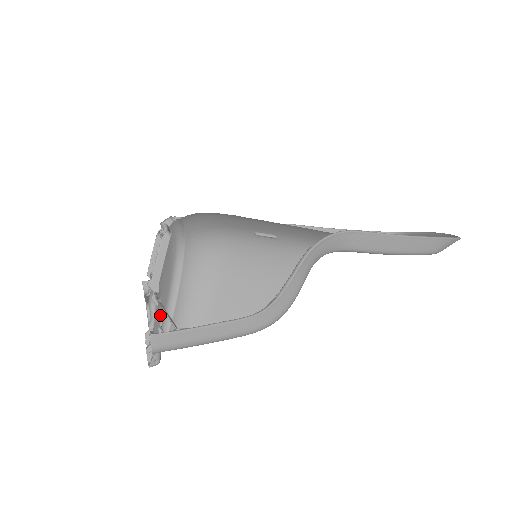
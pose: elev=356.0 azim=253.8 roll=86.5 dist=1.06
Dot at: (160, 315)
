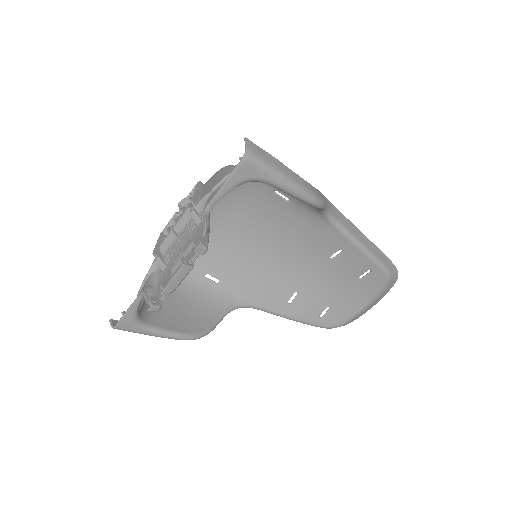
Dot at: occluded
